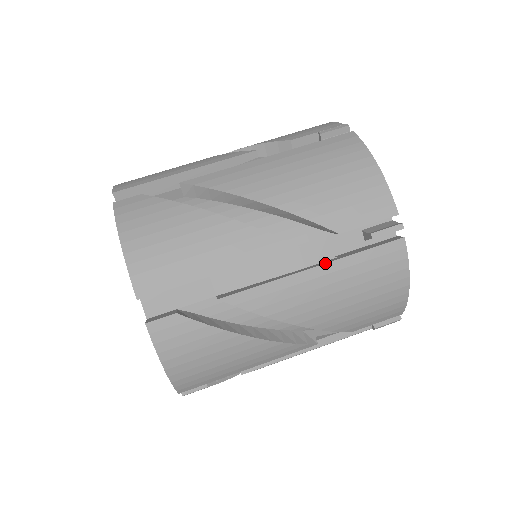
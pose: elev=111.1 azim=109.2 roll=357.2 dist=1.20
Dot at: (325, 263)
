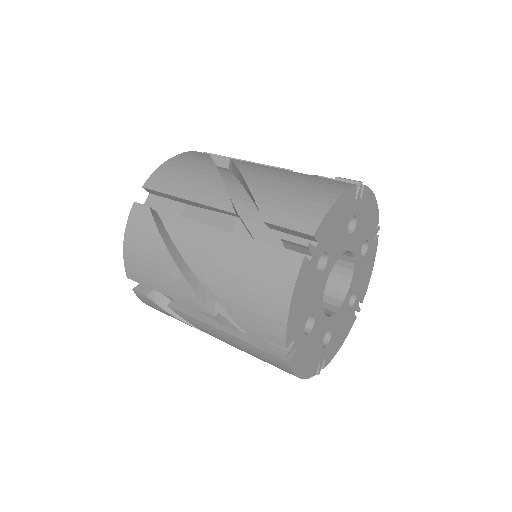
Dot at: (297, 172)
